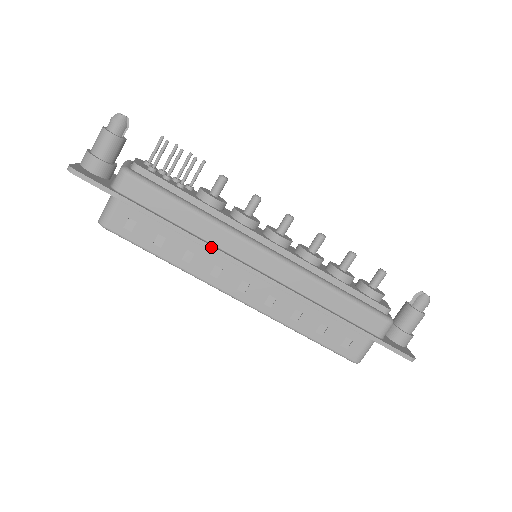
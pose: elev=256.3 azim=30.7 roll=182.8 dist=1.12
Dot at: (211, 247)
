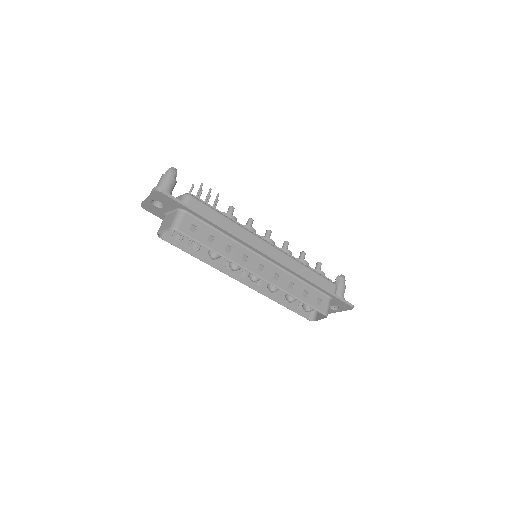
Dot at: (243, 239)
